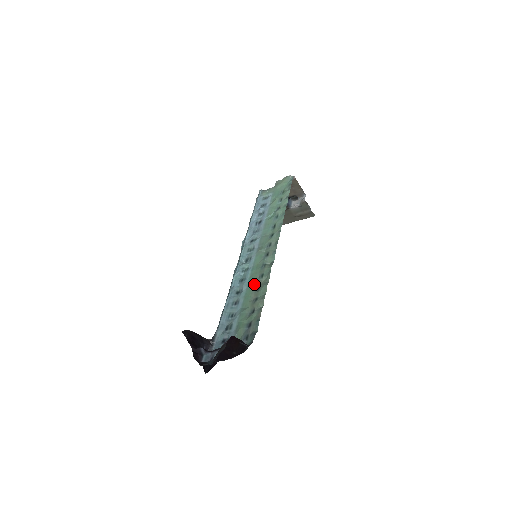
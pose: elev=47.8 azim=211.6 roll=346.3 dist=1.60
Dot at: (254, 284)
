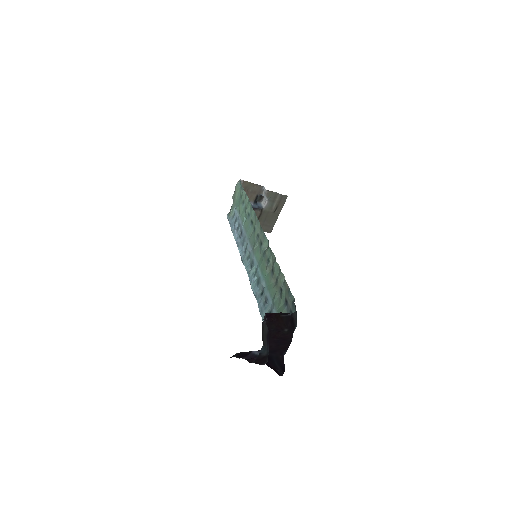
Dot at: (267, 273)
